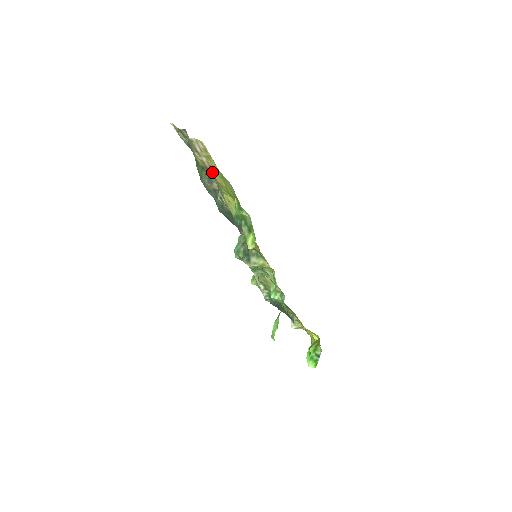
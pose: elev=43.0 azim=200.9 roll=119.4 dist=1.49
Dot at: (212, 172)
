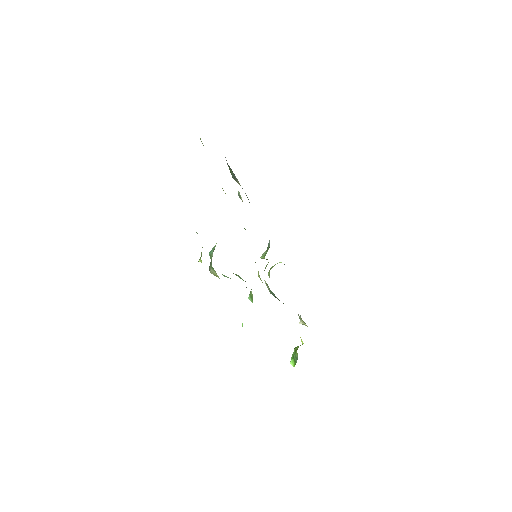
Dot at: occluded
